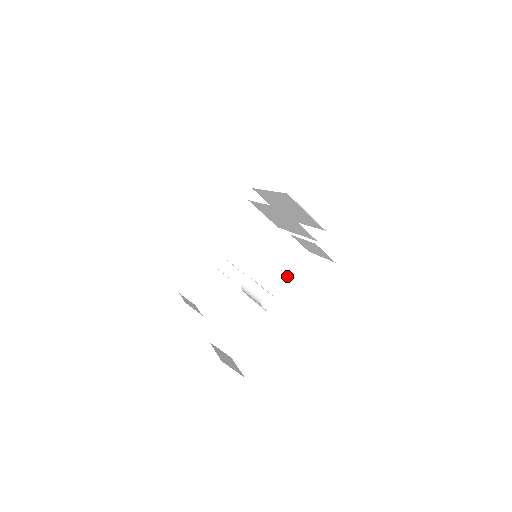
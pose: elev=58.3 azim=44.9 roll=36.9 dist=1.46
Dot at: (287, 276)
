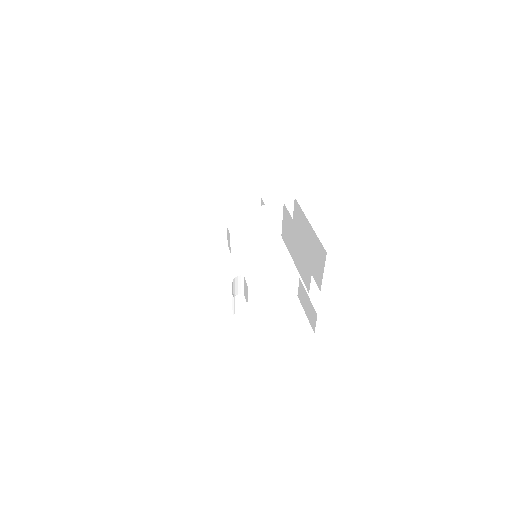
Dot at: (269, 299)
